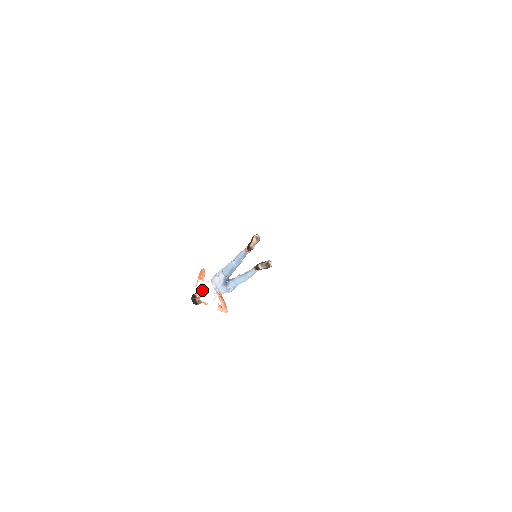
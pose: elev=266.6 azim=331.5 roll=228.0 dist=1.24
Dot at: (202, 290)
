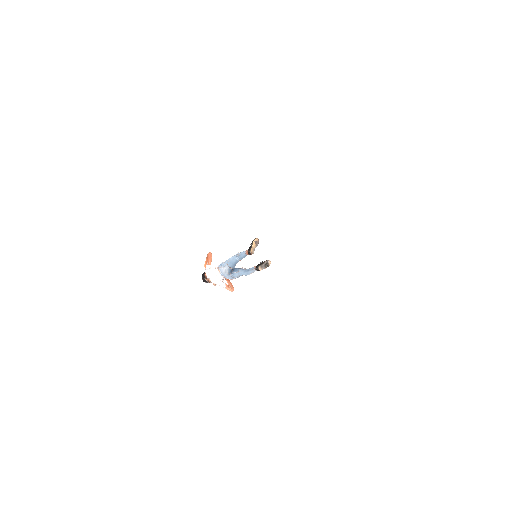
Dot at: (211, 275)
